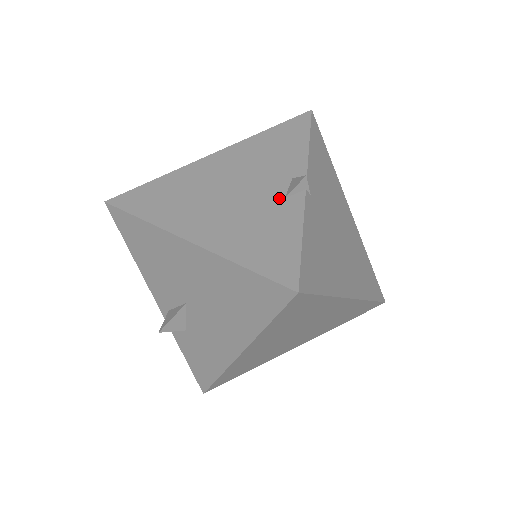
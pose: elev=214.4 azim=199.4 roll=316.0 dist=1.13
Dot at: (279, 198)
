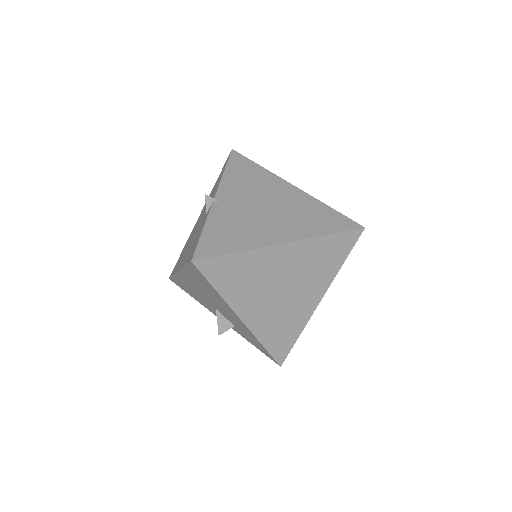
Dot at: (205, 216)
